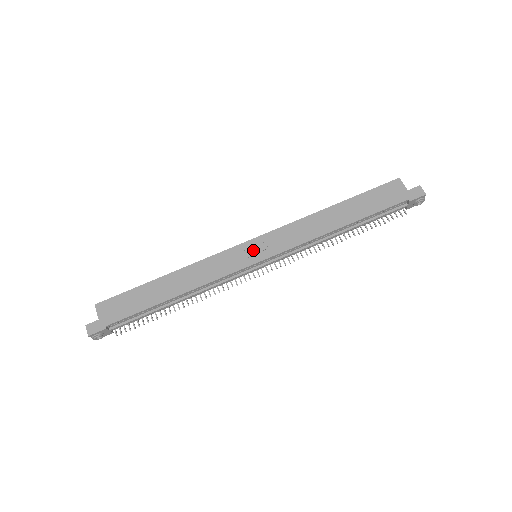
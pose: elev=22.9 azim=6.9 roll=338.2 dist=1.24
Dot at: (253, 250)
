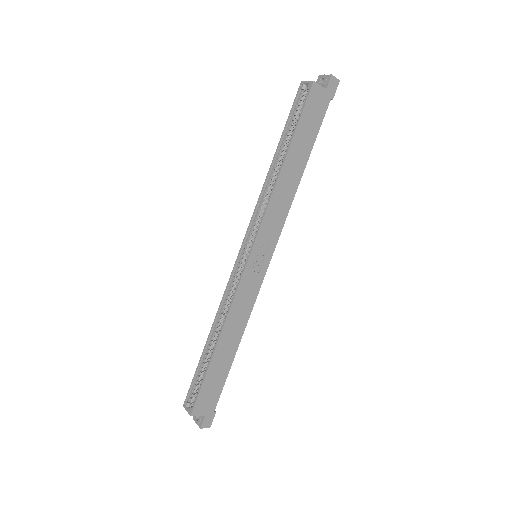
Dot at: (259, 259)
